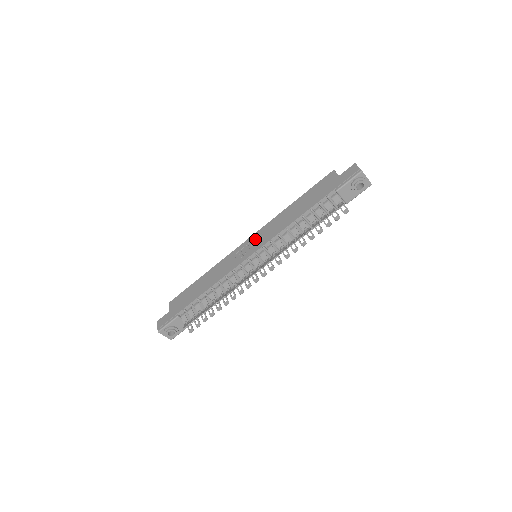
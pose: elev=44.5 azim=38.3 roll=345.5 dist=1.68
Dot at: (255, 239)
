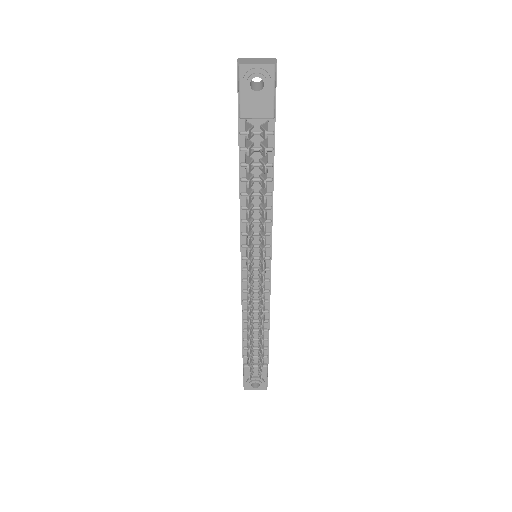
Dot at: occluded
